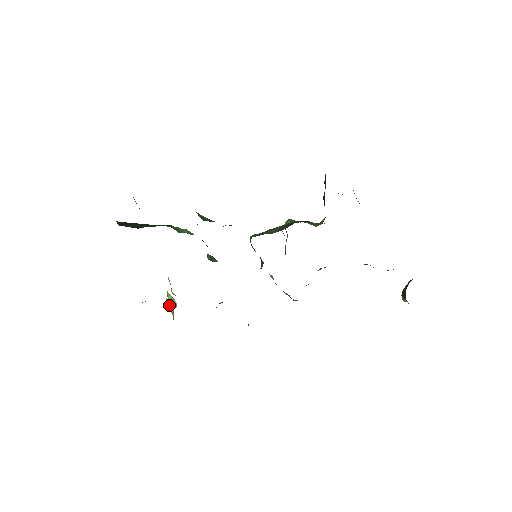
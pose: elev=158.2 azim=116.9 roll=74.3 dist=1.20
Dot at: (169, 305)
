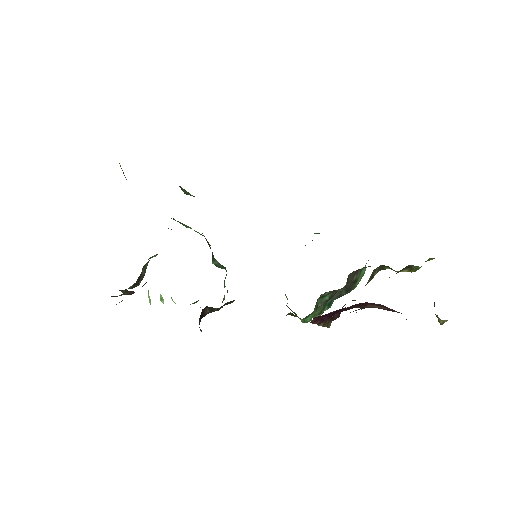
Dot at: (149, 296)
